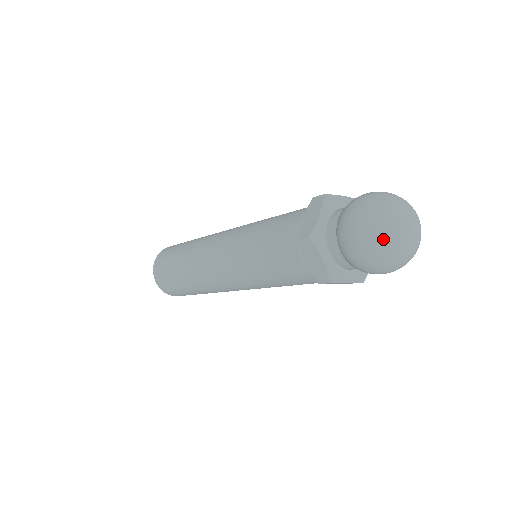
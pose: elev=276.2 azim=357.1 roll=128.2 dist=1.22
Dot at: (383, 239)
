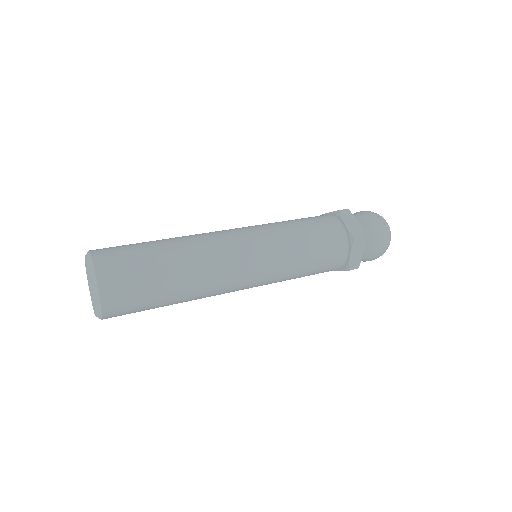
Dot at: (385, 220)
